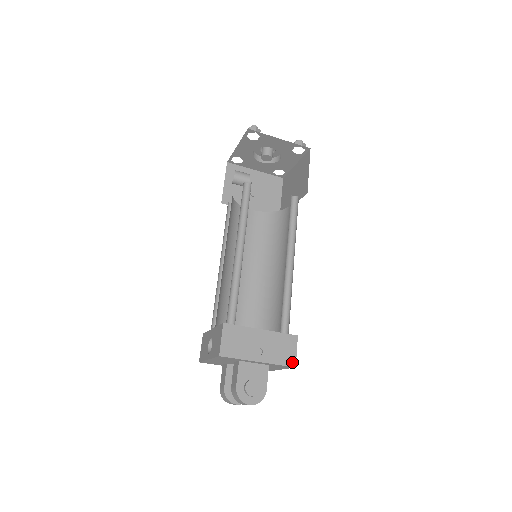
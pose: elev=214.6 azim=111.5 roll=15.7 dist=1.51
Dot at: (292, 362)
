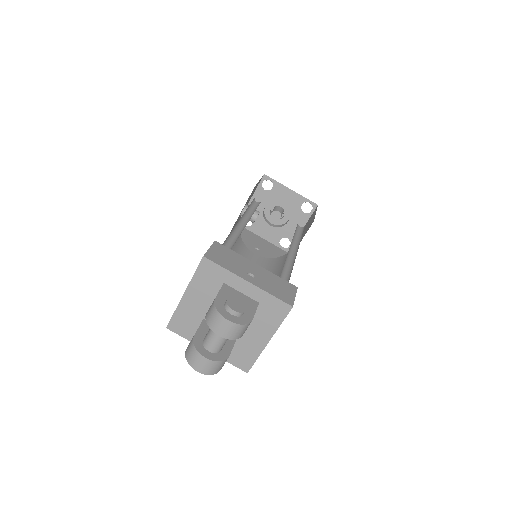
Dot at: (289, 301)
